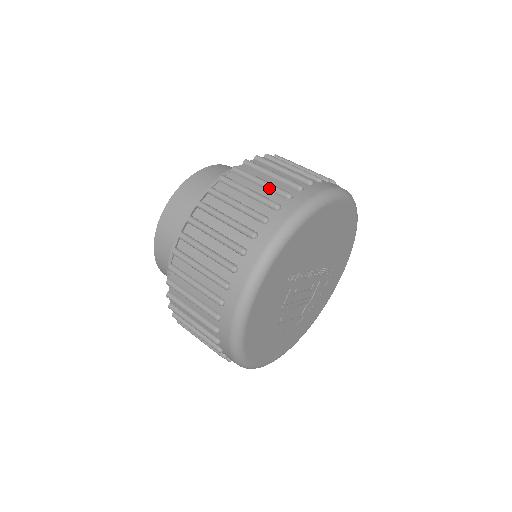
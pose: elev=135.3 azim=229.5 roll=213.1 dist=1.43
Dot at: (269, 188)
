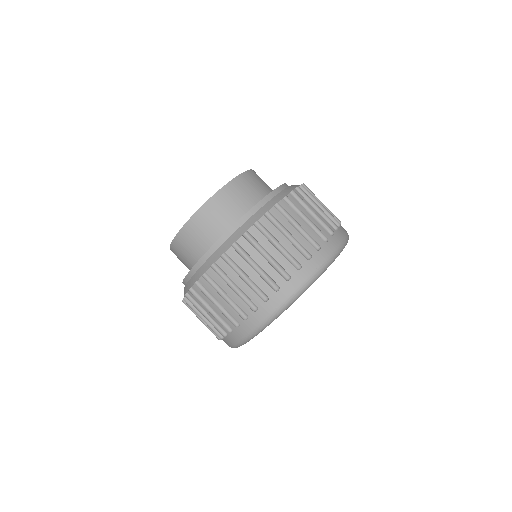
Dot at: (212, 324)
